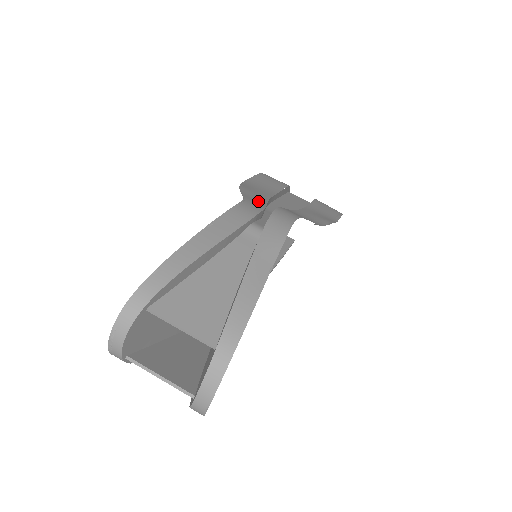
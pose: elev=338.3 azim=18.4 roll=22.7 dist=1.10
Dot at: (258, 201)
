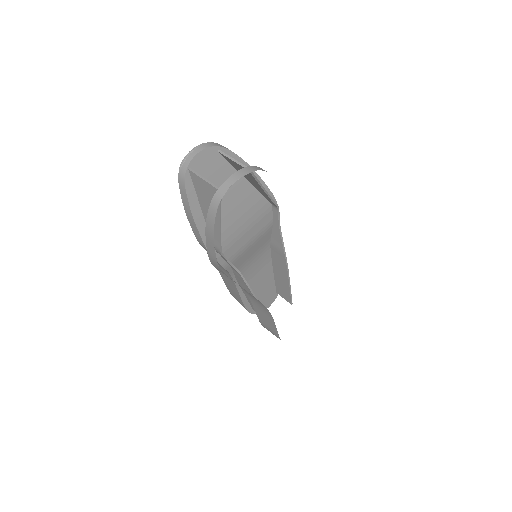
Dot at: occluded
